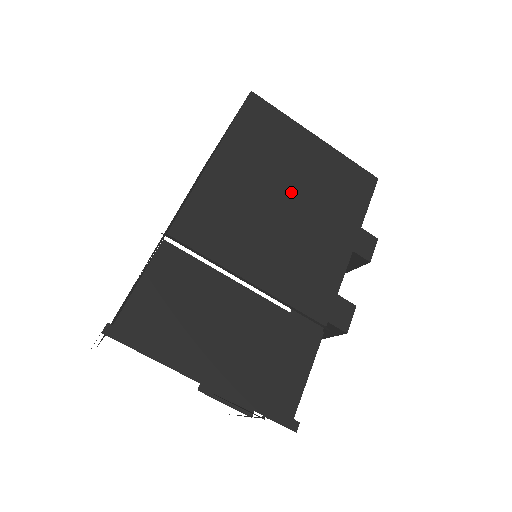
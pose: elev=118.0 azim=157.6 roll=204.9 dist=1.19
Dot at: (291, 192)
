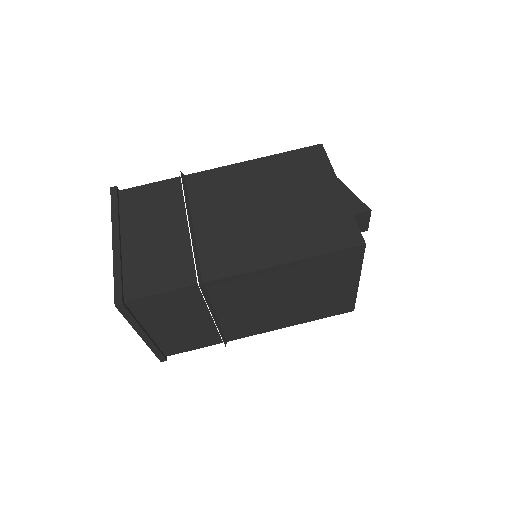
Dot at: (299, 296)
